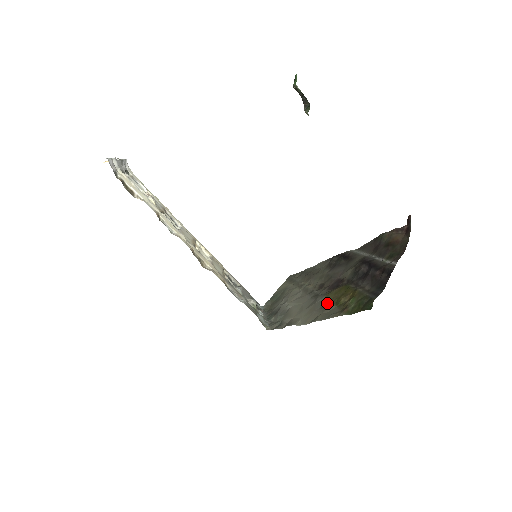
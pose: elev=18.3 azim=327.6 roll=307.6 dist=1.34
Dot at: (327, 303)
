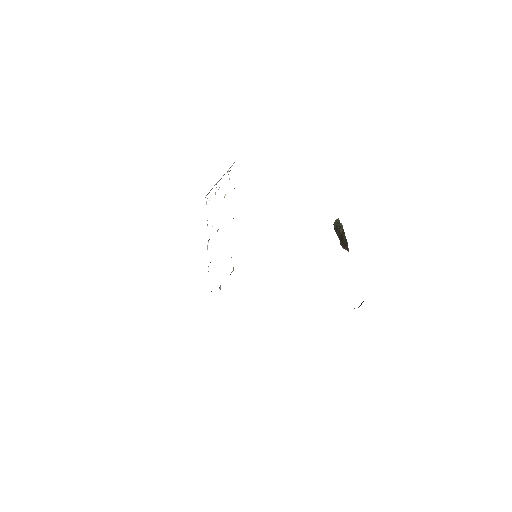
Dot at: occluded
